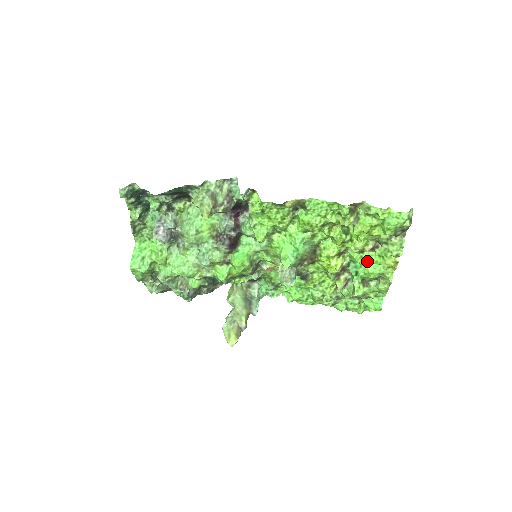
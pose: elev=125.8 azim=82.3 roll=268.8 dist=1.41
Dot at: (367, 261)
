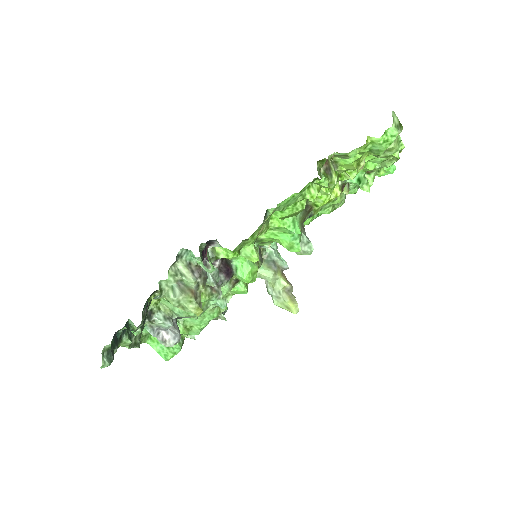
Dot at: occluded
